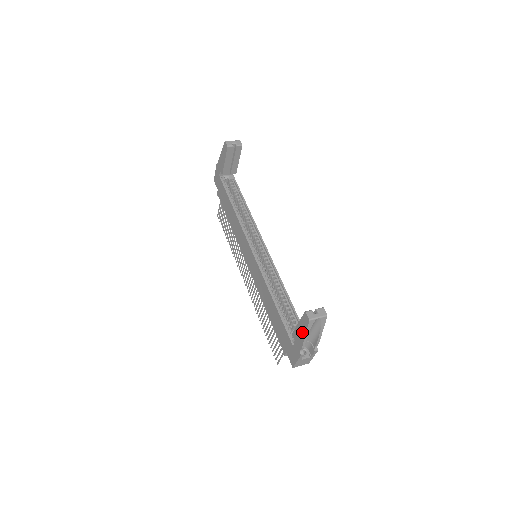
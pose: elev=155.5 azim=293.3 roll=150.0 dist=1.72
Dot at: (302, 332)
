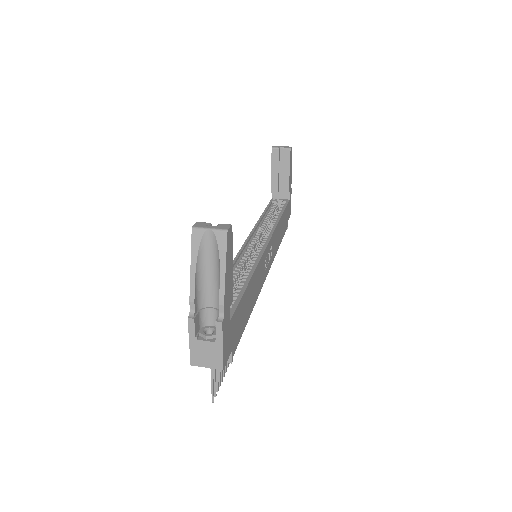
Dot at: (193, 267)
